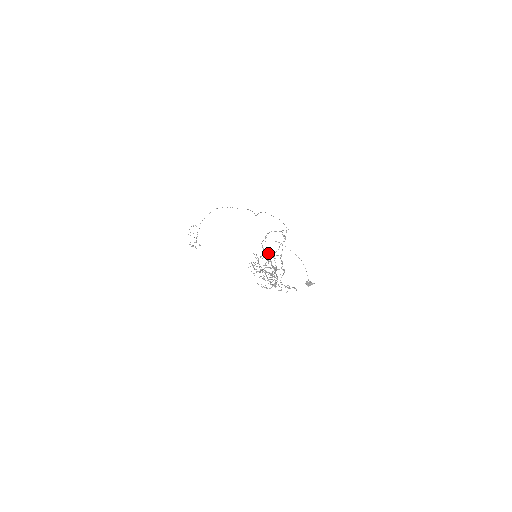
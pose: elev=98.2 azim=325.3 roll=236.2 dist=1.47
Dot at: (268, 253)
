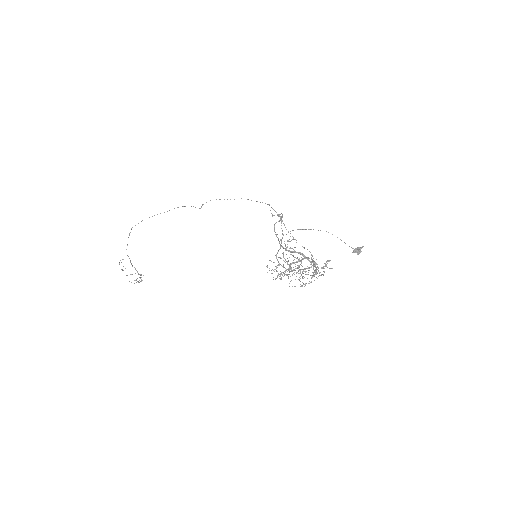
Dot at: (298, 252)
